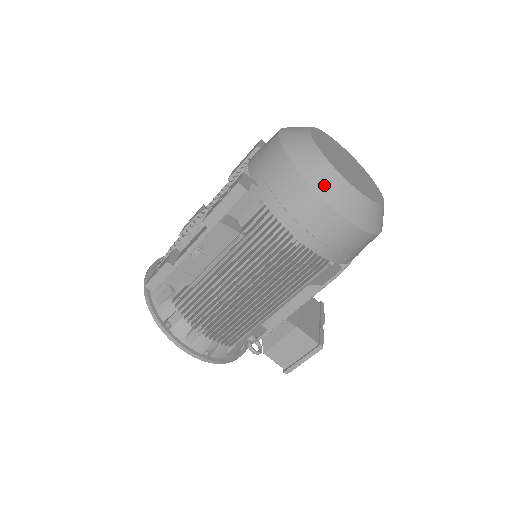
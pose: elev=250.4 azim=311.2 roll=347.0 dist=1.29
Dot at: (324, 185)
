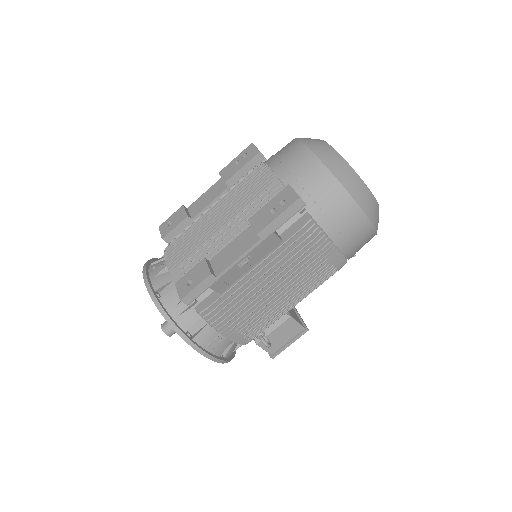
Dot at: (361, 198)
